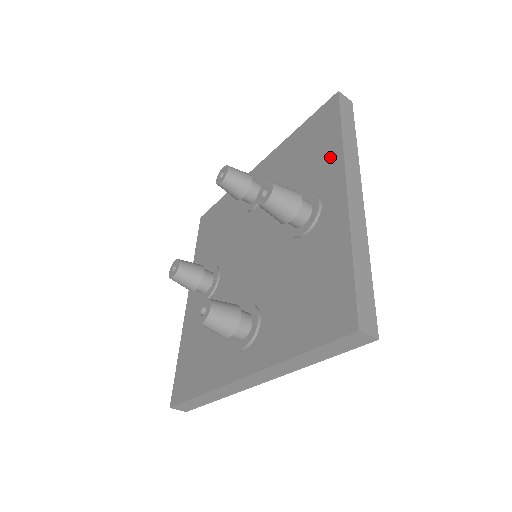
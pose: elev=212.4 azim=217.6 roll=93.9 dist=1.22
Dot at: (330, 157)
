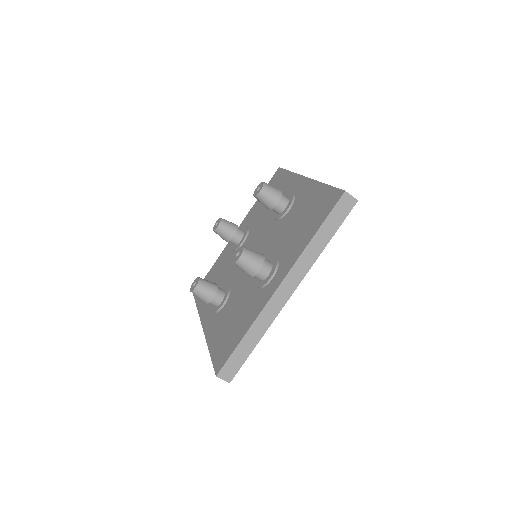
Dot at: (288, 181)
